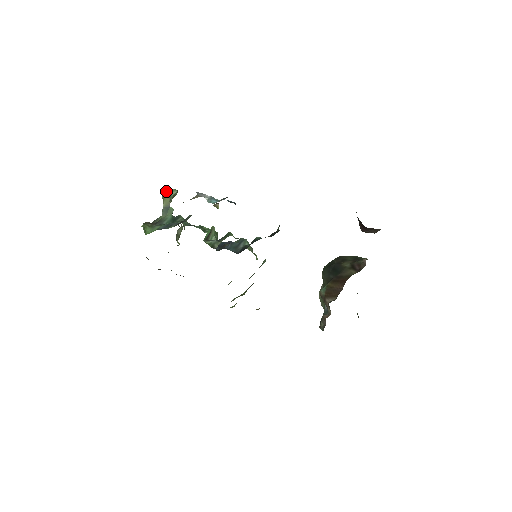
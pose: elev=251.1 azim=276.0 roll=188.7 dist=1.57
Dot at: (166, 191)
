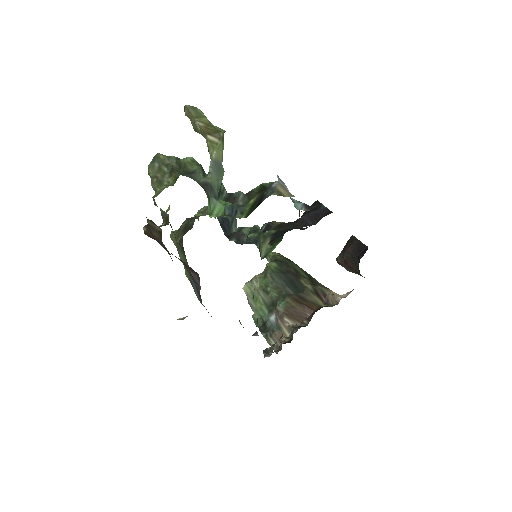
Dot at: (222, 134)
